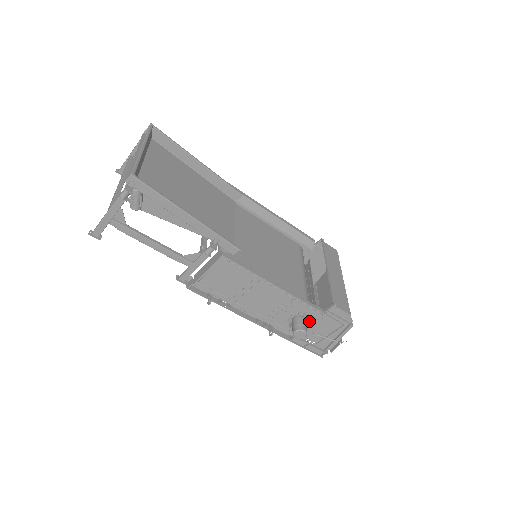
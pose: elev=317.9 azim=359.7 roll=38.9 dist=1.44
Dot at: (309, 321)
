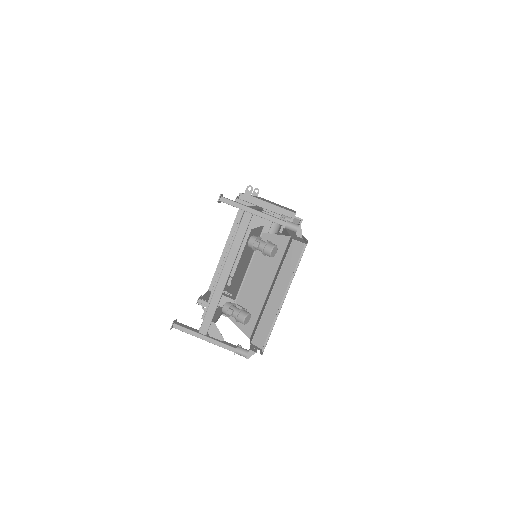
Dot at: occluded
